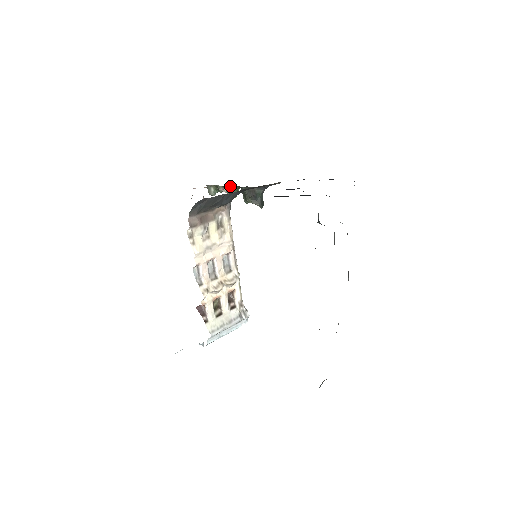
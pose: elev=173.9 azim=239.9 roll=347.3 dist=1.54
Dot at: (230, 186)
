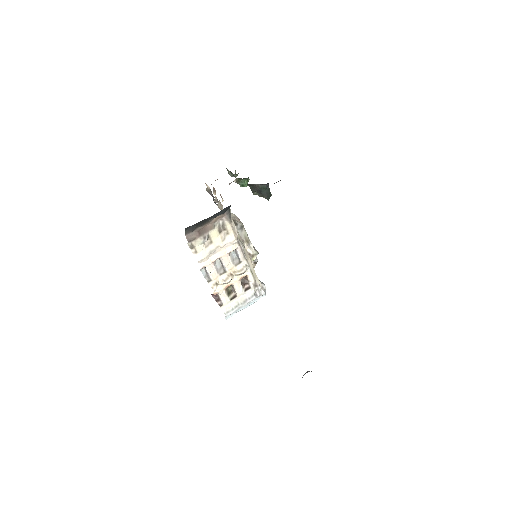
Dot at: (238, 178)
